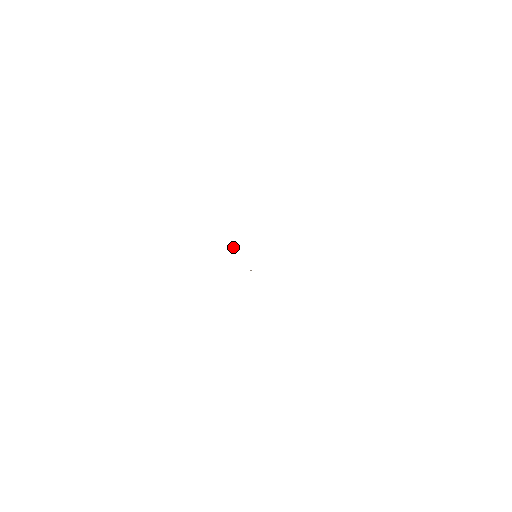
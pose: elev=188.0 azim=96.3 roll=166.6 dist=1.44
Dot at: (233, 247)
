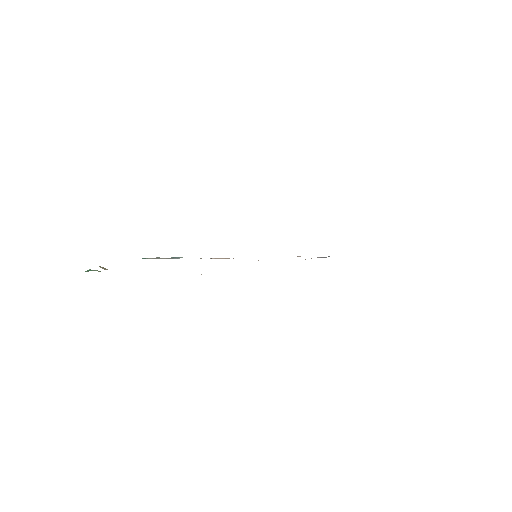
Dot at: (214, 258)
